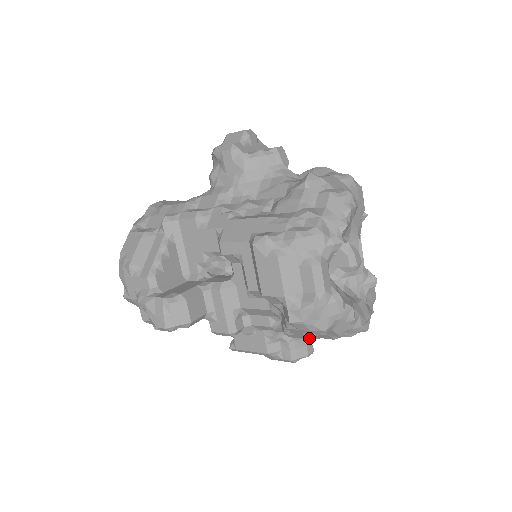
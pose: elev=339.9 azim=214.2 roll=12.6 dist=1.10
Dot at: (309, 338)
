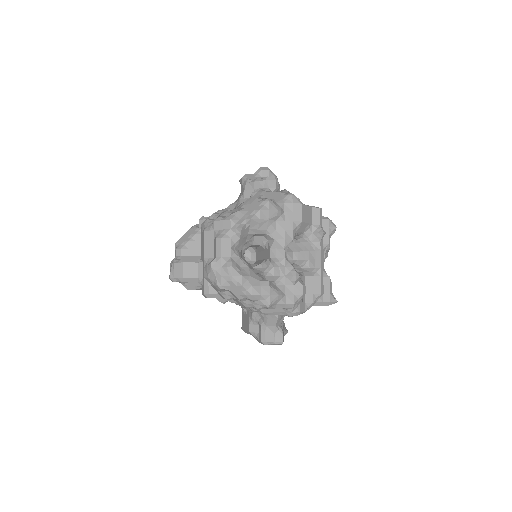
Dot at: (225, 298)
